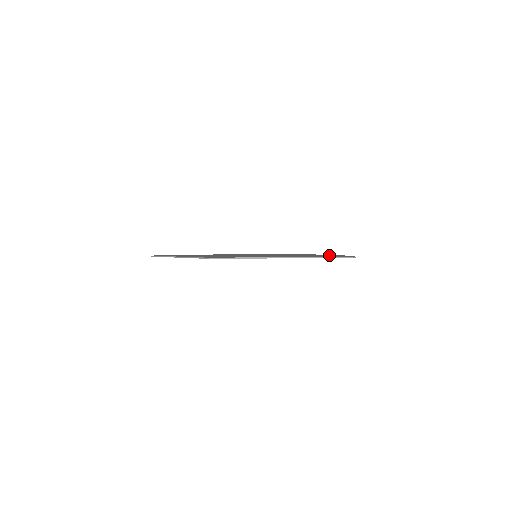
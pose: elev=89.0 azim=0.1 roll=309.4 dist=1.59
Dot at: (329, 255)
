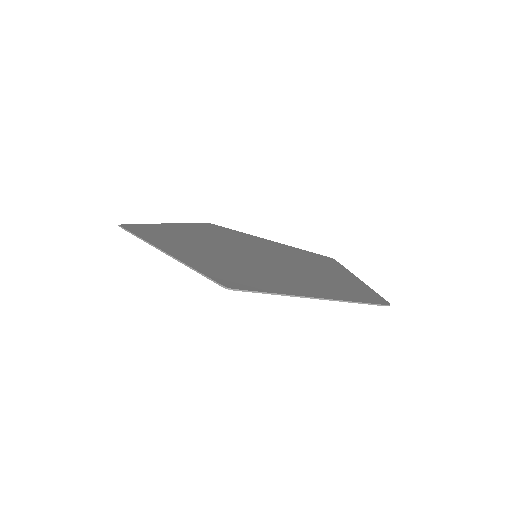
Dot at: (341, 274)
